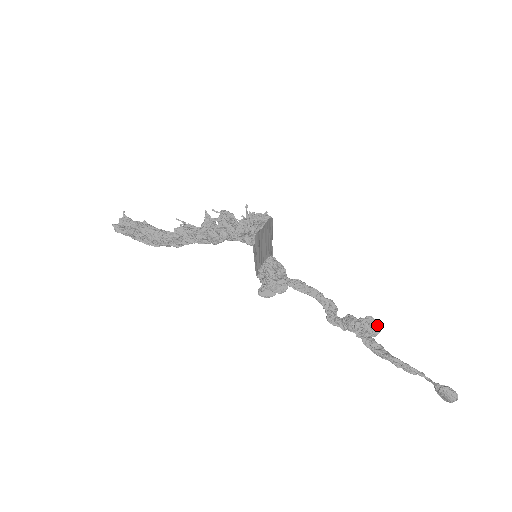
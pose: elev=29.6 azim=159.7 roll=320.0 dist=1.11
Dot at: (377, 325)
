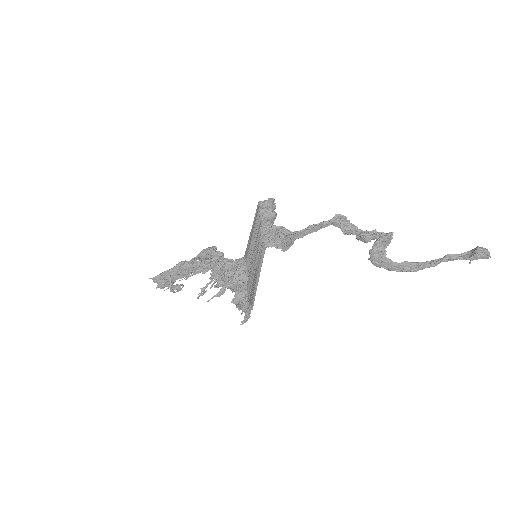
Dot at: (387, 236)
